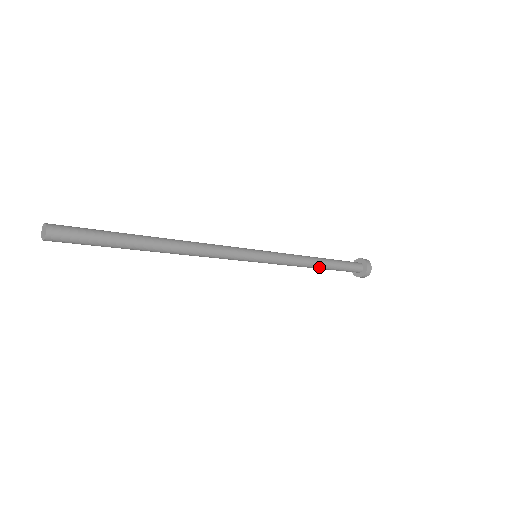
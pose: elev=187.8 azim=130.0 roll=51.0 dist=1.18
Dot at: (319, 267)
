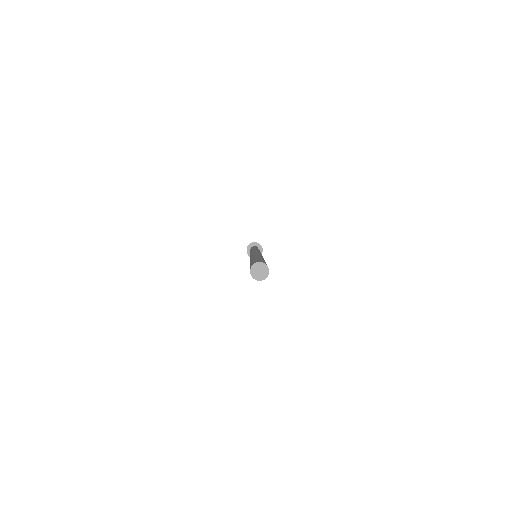
Dot at: occluded
